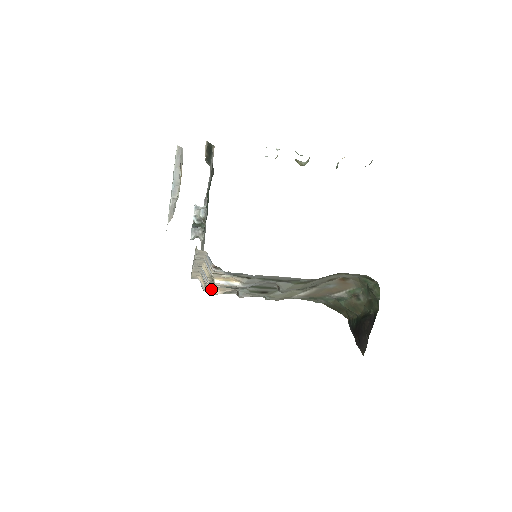
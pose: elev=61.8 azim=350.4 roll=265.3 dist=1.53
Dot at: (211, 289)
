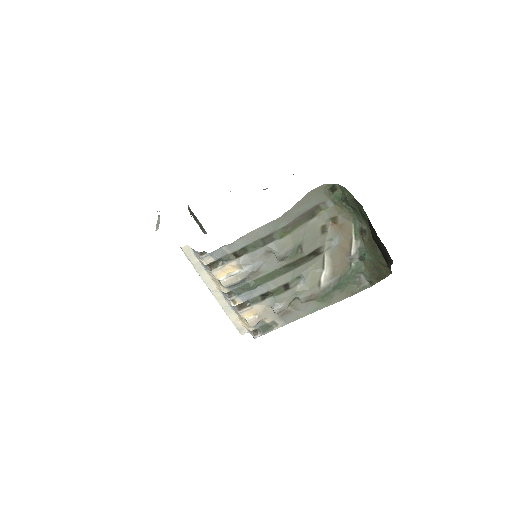
Dot at: (246, 317)
